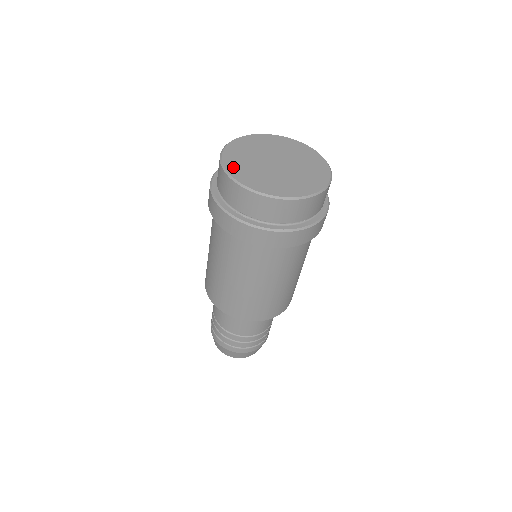
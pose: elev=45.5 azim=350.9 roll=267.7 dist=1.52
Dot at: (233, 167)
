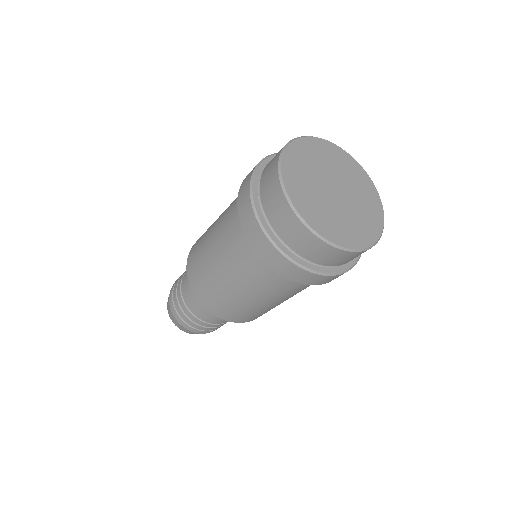
Dot at: (297, 150)
